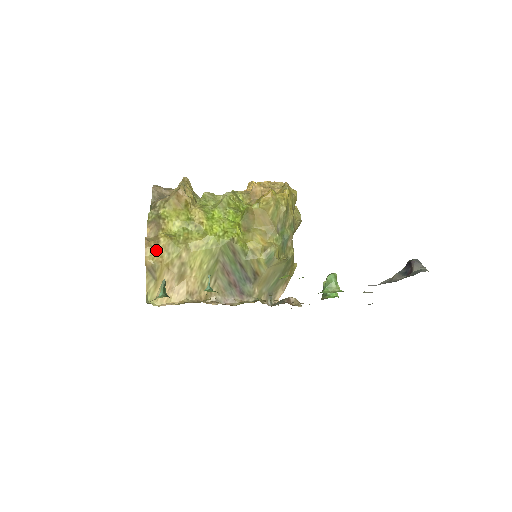
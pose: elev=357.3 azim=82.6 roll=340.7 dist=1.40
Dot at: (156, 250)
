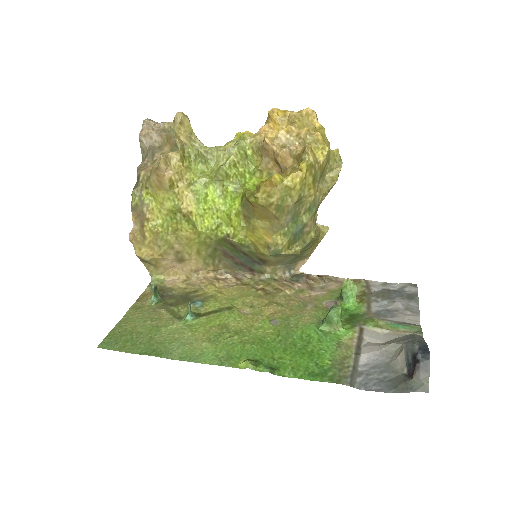
Dot at: (144, 245)
